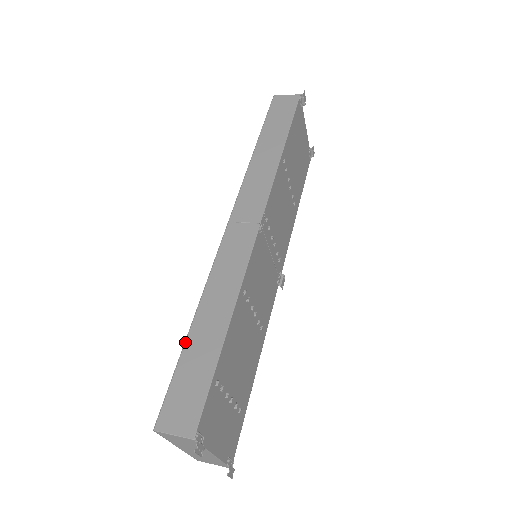
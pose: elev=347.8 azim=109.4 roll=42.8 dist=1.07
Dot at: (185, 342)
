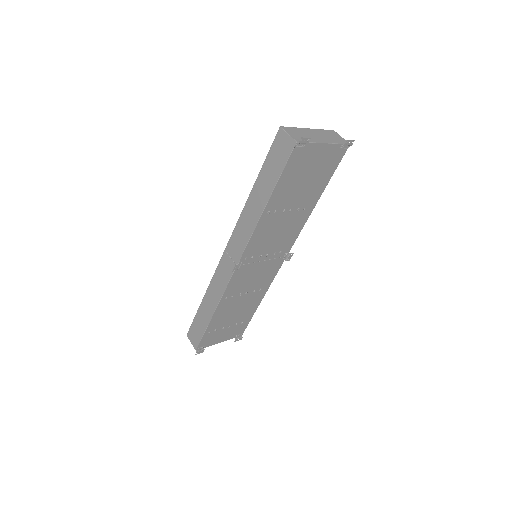
Dot at: (199, 308)
